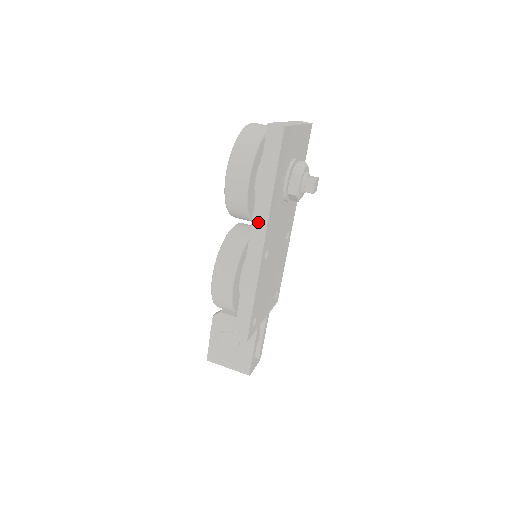
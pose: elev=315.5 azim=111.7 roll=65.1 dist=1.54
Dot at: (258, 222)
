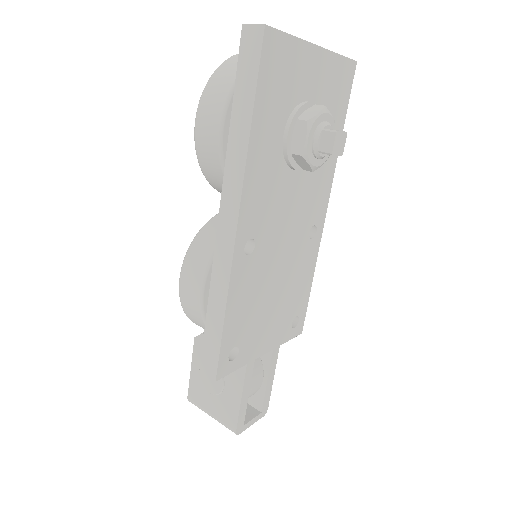
Dot at: (229, 190)
